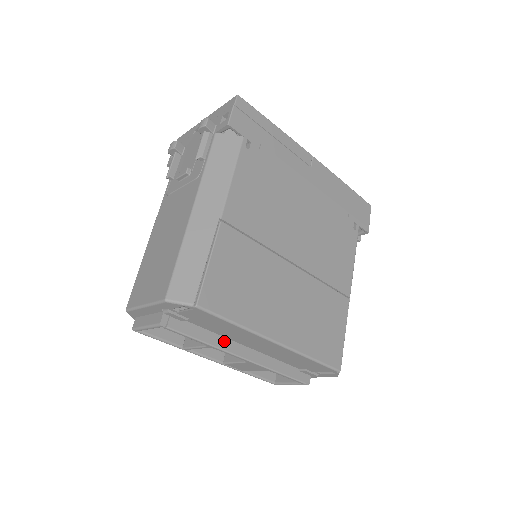
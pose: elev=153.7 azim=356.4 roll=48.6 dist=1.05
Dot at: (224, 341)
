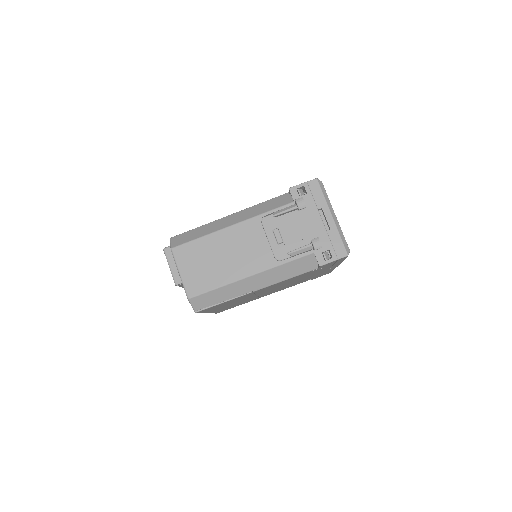
Dot at: occluded
